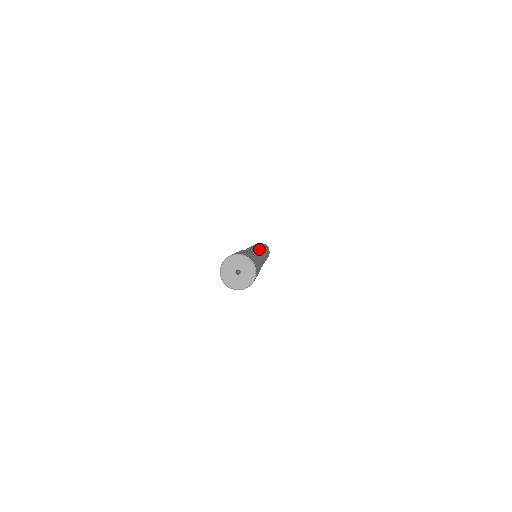
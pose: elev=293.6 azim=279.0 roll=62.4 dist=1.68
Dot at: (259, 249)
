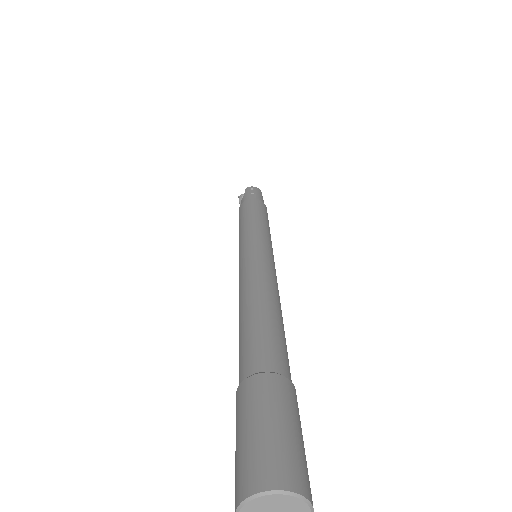
Dot at: (267, 279)
